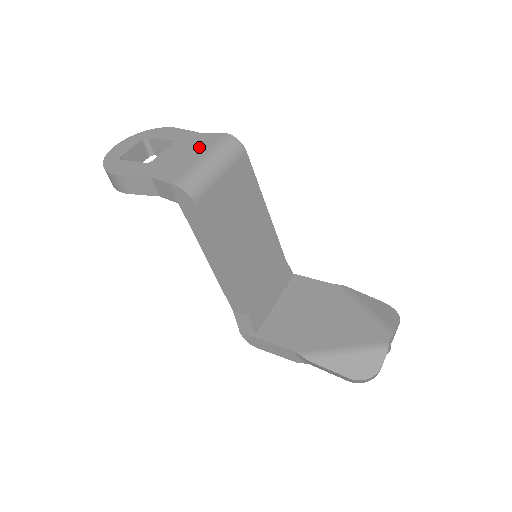
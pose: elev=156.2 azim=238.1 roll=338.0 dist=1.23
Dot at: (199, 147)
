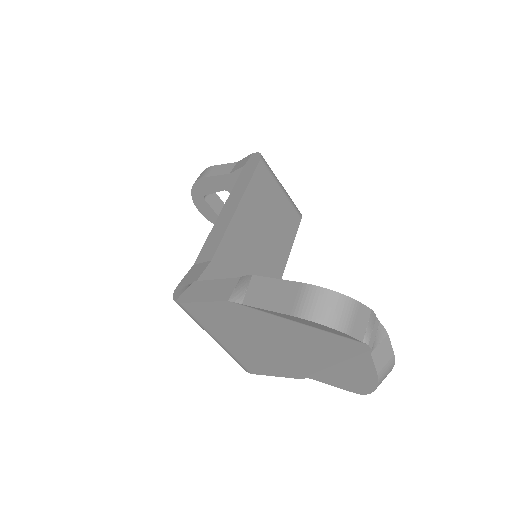
Dot at: occluded
